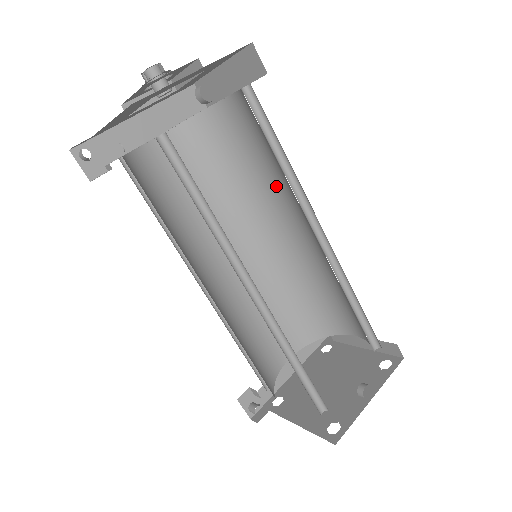
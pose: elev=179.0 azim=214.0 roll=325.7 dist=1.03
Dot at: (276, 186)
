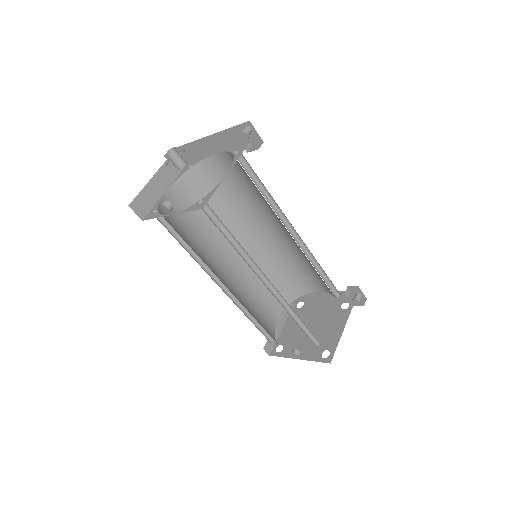
Dot at: occluded
